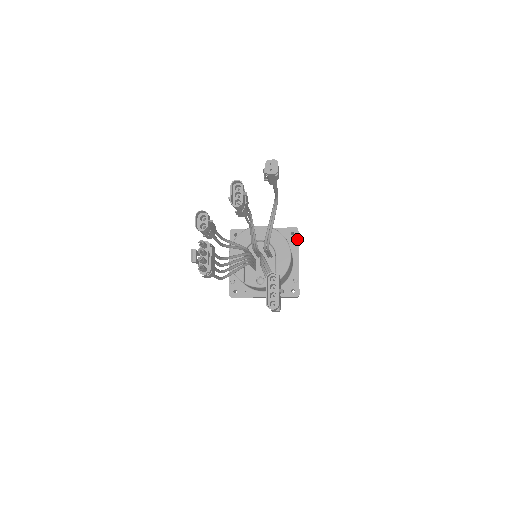
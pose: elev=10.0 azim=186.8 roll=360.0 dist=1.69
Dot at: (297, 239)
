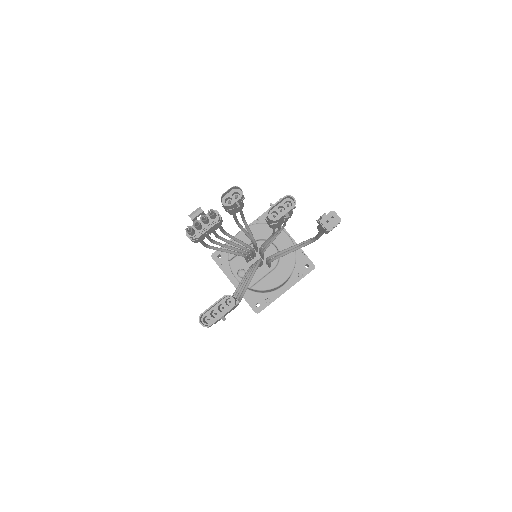
Dot at: (305, 274)
